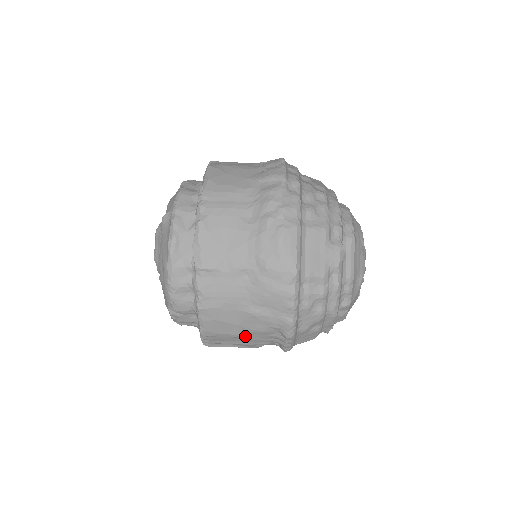
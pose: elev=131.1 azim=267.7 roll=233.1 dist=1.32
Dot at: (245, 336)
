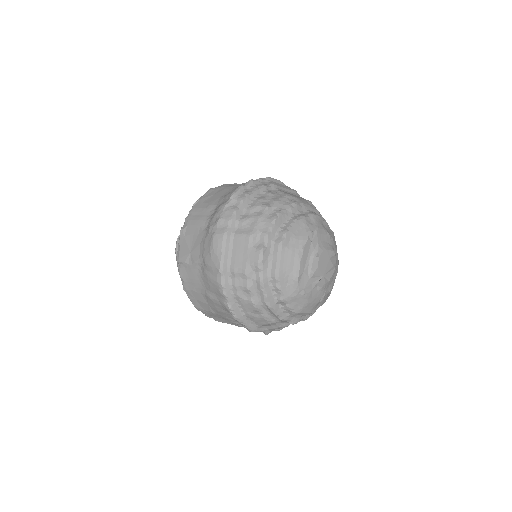
Dot at: (218, 314)
